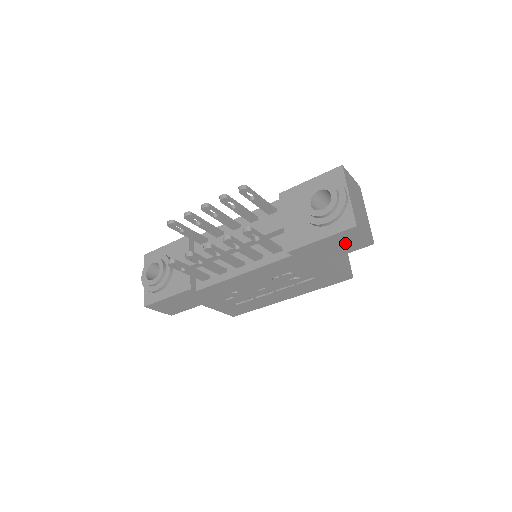
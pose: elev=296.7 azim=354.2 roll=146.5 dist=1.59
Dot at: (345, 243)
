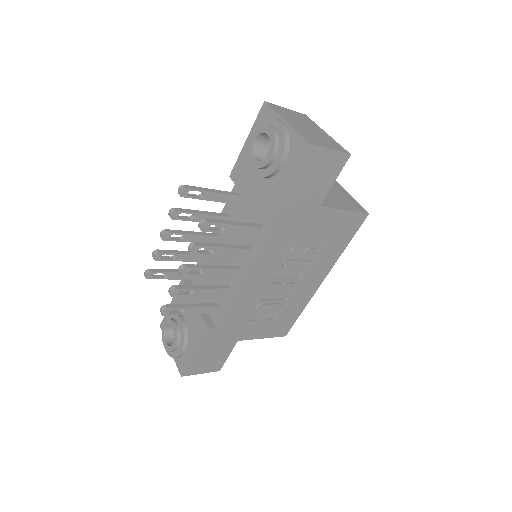
Dot at: (317, 173)
